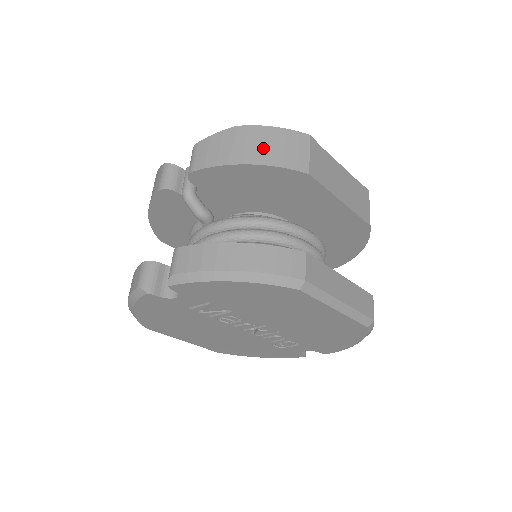
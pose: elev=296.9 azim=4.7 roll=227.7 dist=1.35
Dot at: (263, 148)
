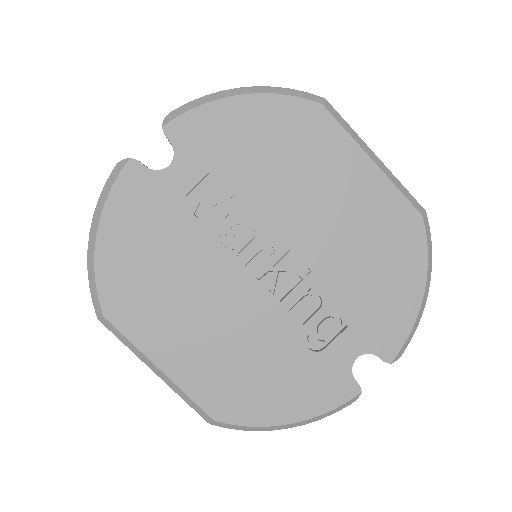
Dot at: occluded
